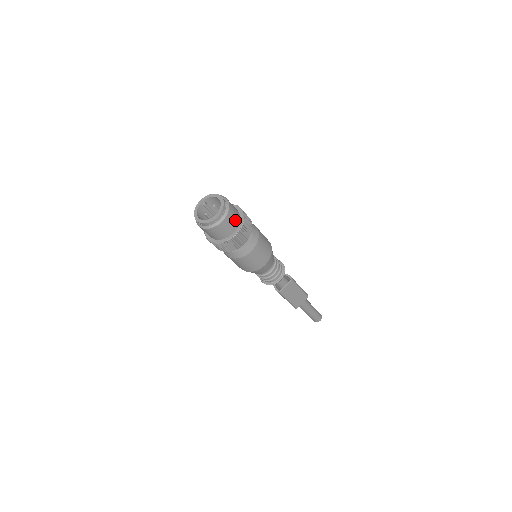
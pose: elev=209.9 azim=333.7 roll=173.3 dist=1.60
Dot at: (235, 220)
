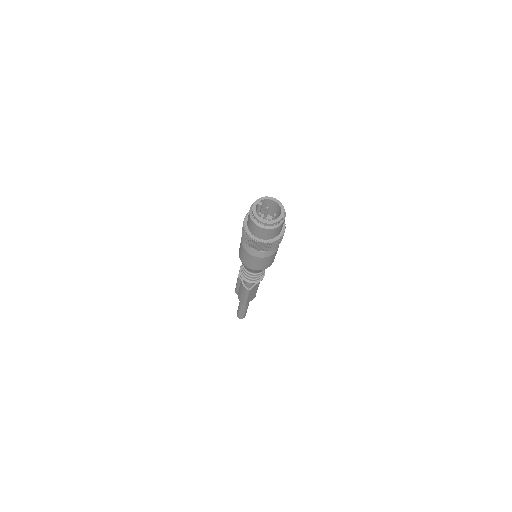
Dot at: occluded
